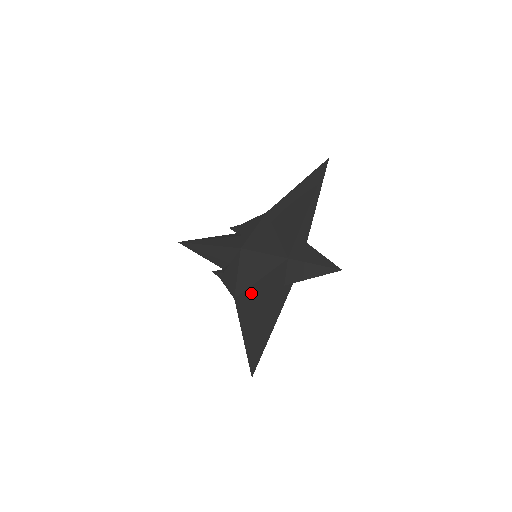
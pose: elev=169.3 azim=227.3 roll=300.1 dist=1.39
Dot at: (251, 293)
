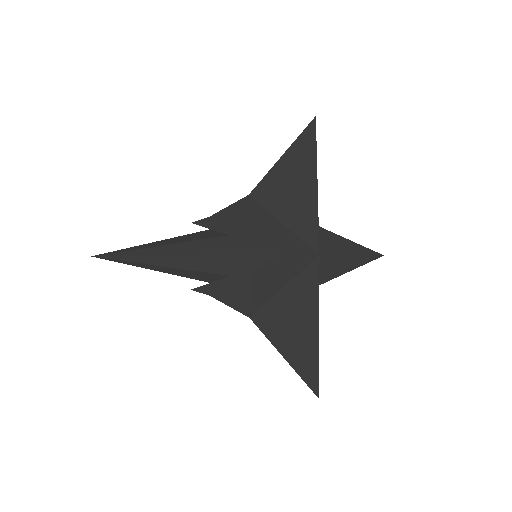
Dot at: (277, 306)
